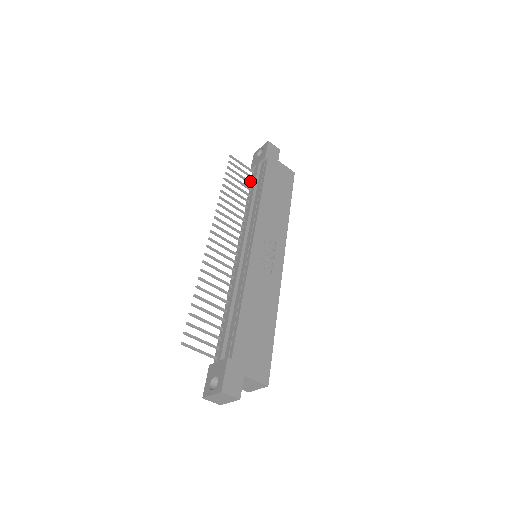
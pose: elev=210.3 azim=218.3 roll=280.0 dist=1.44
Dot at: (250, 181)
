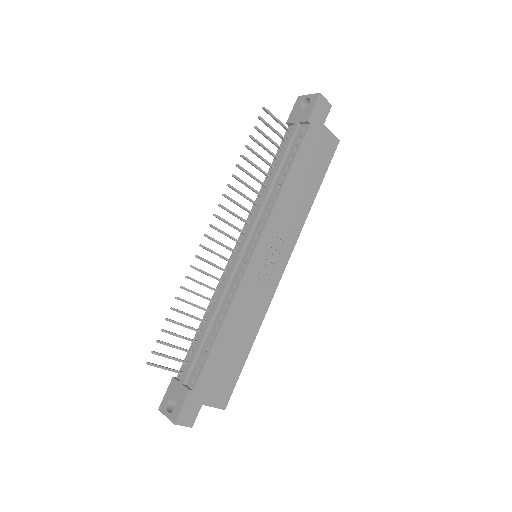
Dot at: (280, 145)
